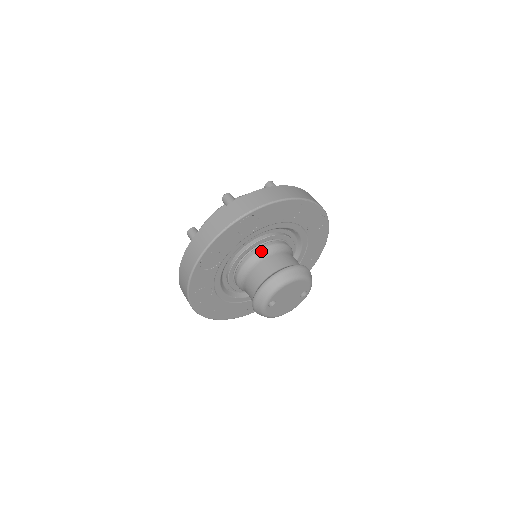
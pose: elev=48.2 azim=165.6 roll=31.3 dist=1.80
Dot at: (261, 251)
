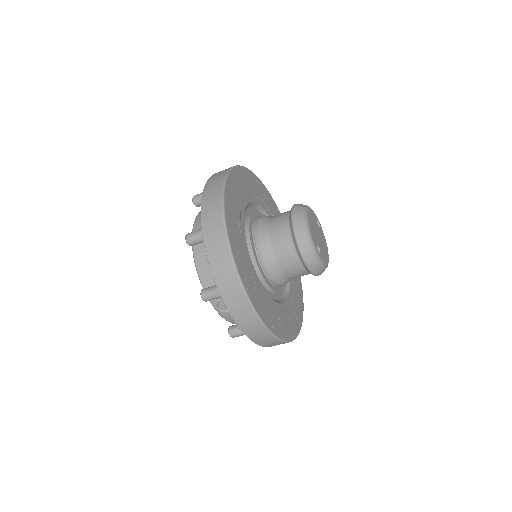
Dot at: (260, 236)
